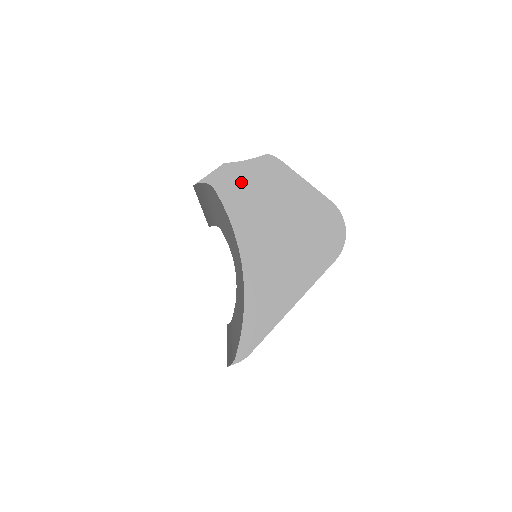
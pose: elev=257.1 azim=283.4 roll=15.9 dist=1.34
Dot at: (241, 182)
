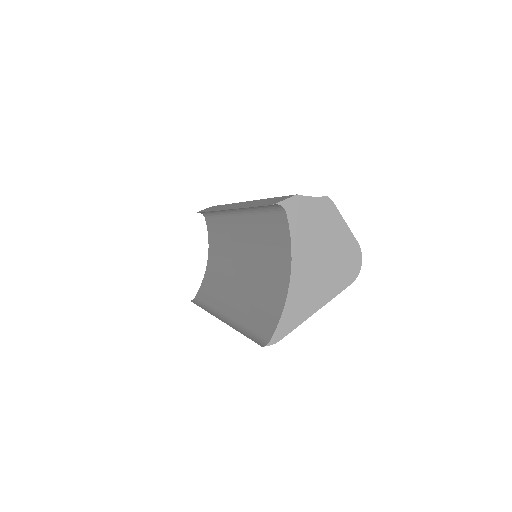
Dot at: (305, 212)
